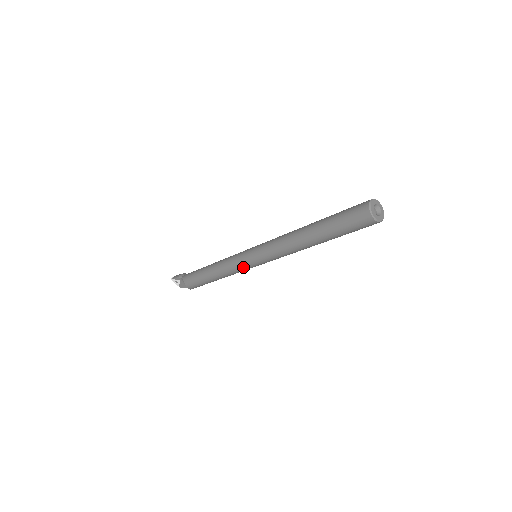
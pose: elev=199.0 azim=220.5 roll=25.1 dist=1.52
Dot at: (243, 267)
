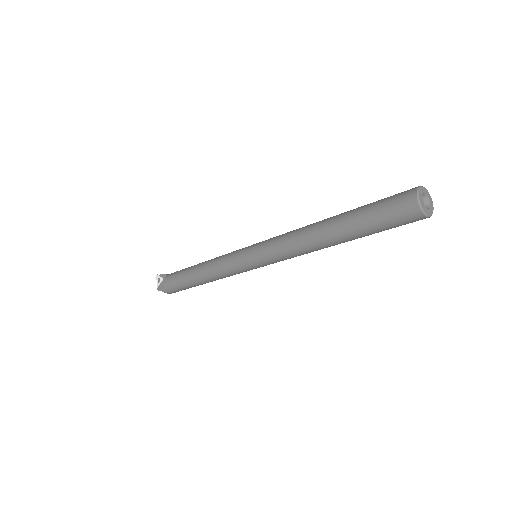
Dot at: (234, 260)
